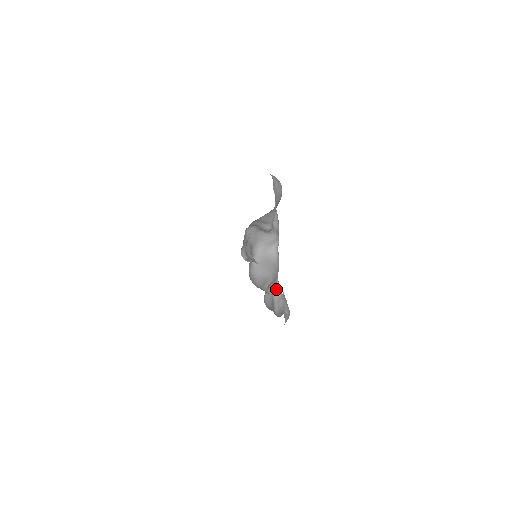
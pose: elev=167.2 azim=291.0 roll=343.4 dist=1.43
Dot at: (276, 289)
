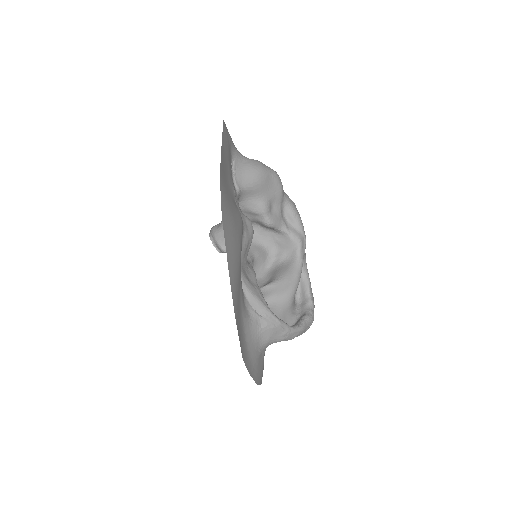
Dot at: (305, 305)
